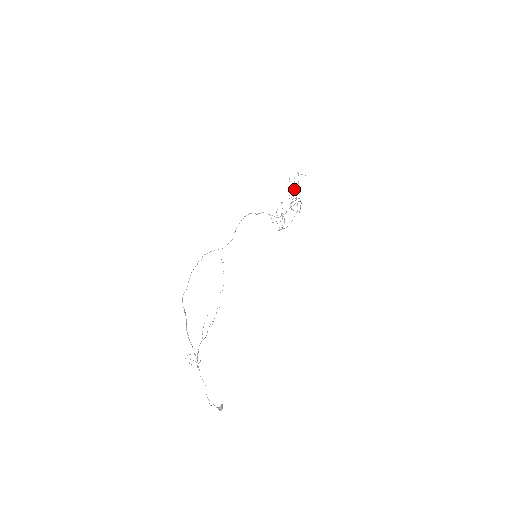
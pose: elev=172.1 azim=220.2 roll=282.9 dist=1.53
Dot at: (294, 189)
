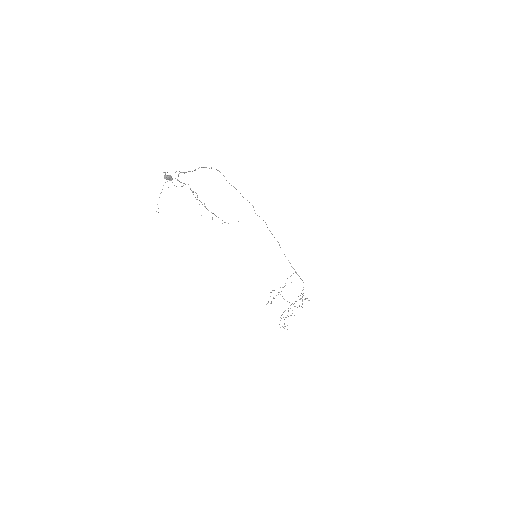
Dot at: occluded
